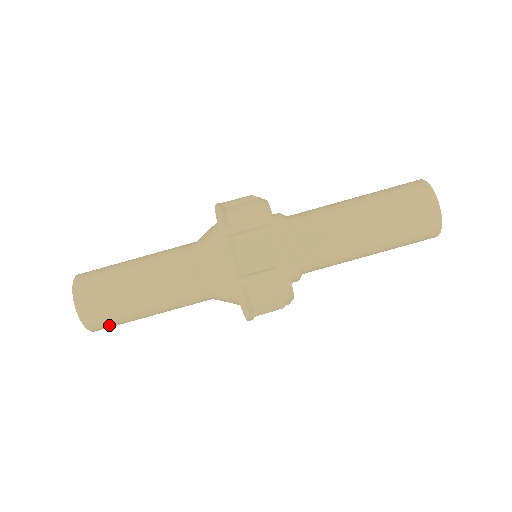
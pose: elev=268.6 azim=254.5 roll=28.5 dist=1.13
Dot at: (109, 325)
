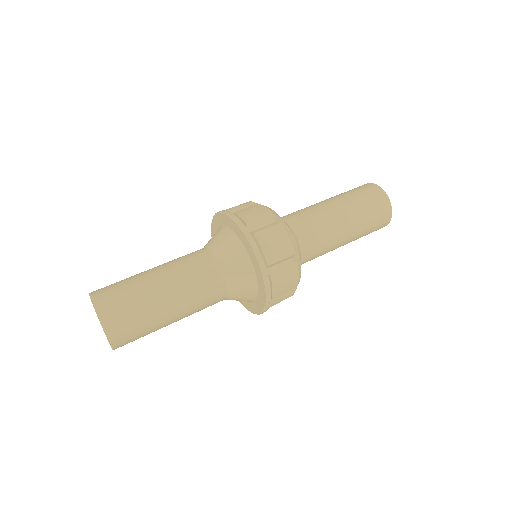
Dot at: (127, 323)
